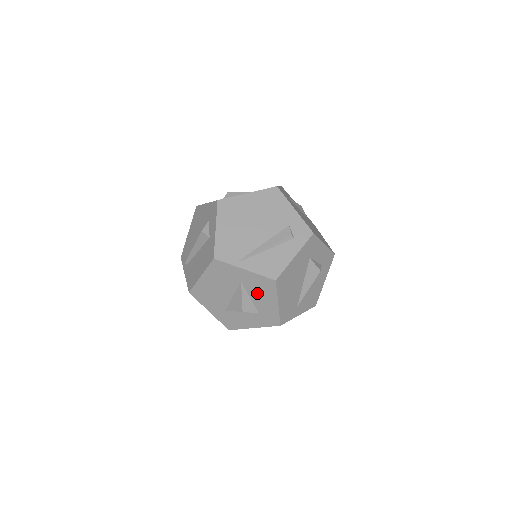
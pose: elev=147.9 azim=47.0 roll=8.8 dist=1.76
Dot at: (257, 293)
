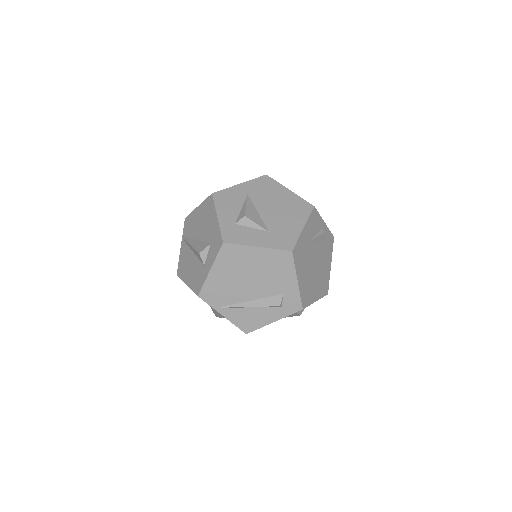
Dot at: occluded
